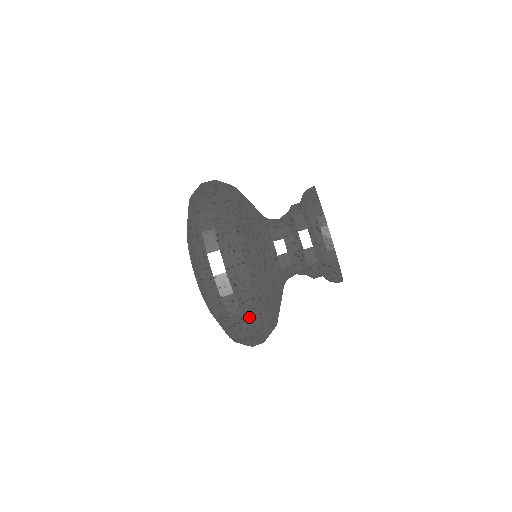
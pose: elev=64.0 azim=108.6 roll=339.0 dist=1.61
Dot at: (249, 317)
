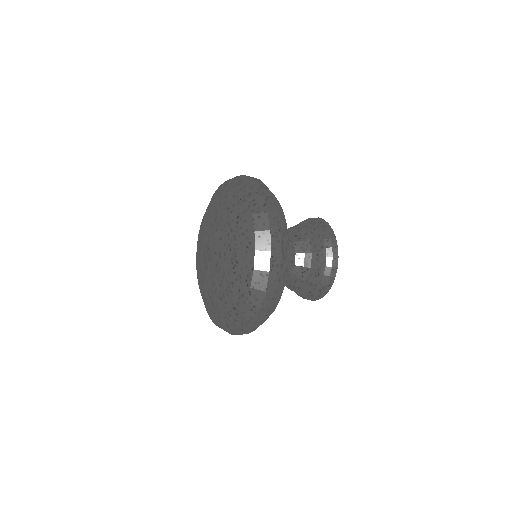
Dot at: occluded
